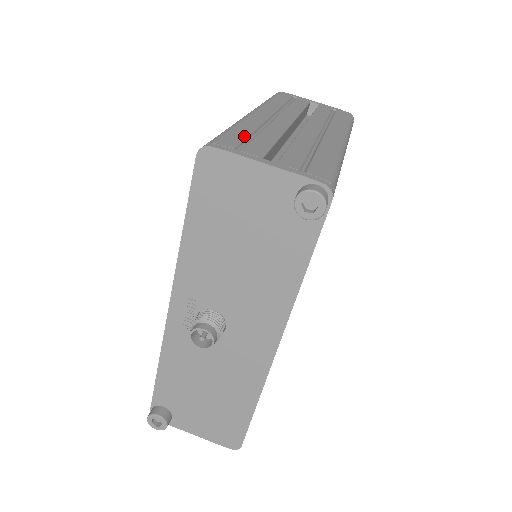
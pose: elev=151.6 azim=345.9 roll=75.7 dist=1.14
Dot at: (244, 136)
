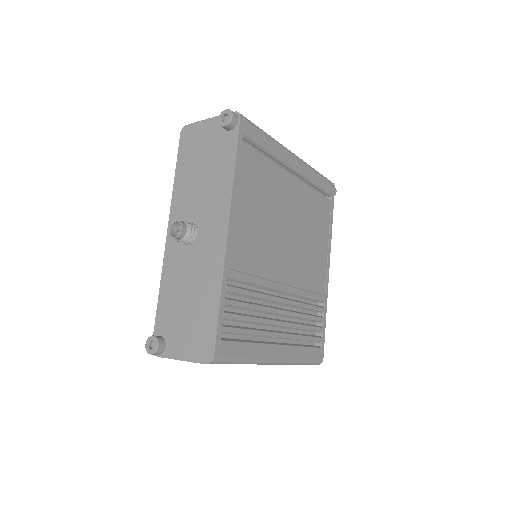
Dot at: occluded
